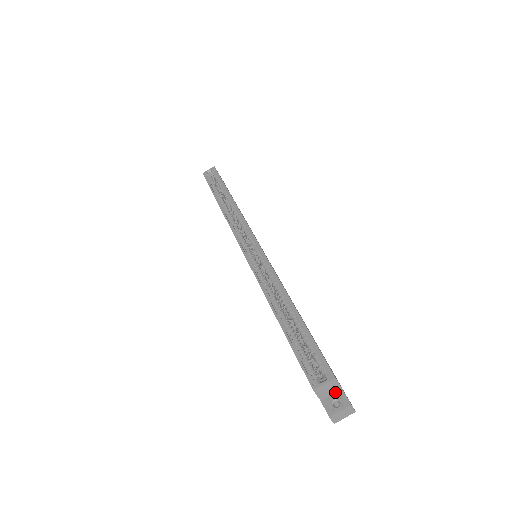
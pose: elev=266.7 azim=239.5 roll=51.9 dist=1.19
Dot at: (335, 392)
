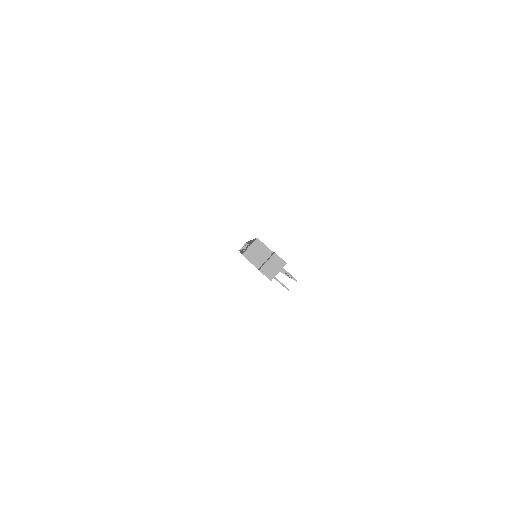
Dot at: (268, 257)
